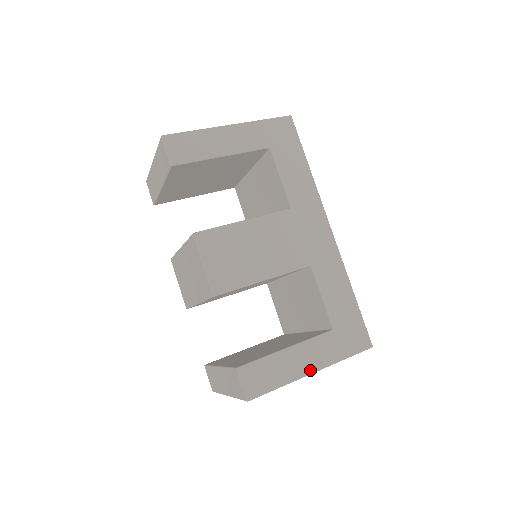
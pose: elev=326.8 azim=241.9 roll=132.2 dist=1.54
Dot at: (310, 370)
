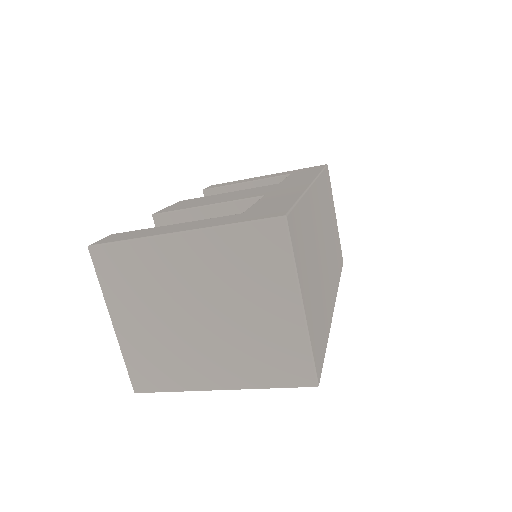
Dot at: (176, 231)
